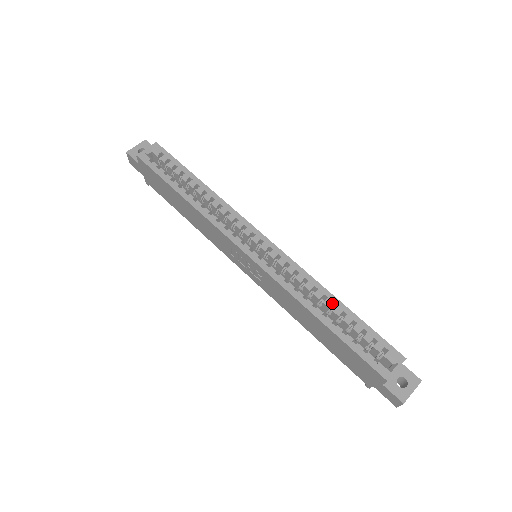
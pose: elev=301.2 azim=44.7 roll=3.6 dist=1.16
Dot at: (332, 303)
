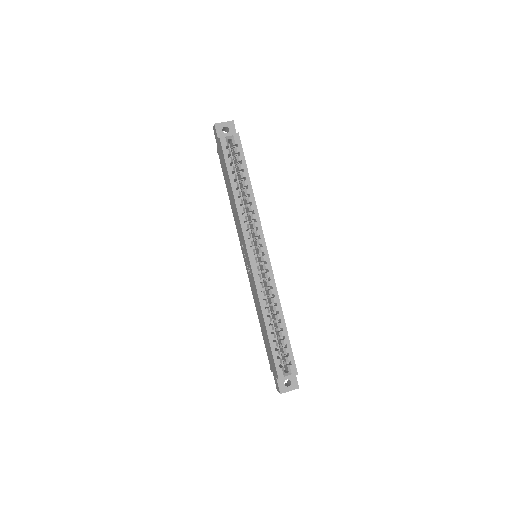
Dot at: (279, 319)
